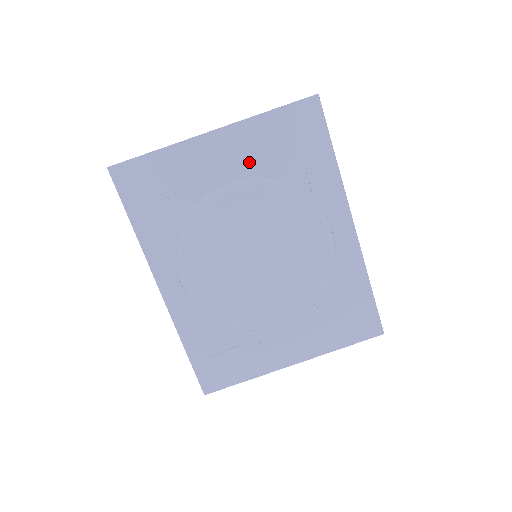
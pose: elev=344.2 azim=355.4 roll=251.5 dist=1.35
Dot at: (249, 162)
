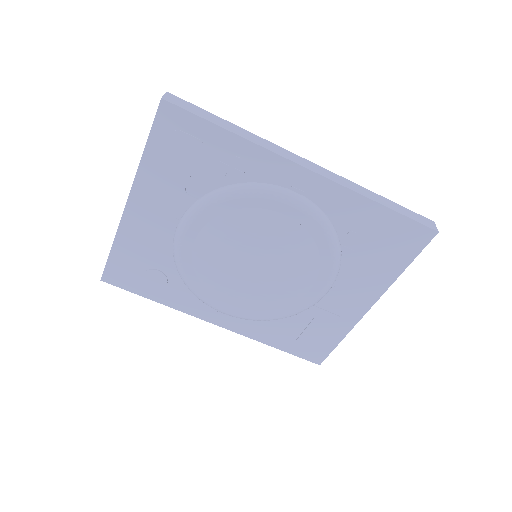
Dot at: (174, 200)
